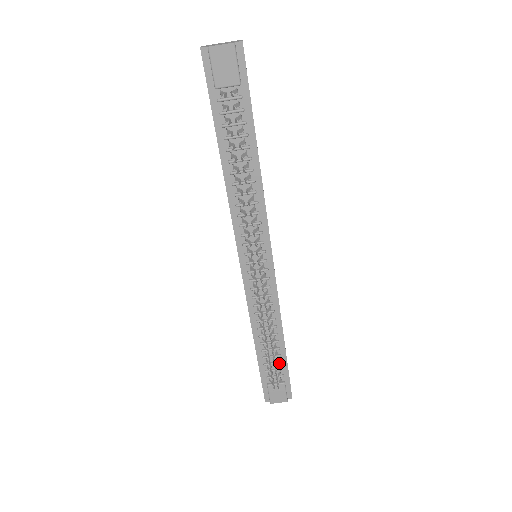
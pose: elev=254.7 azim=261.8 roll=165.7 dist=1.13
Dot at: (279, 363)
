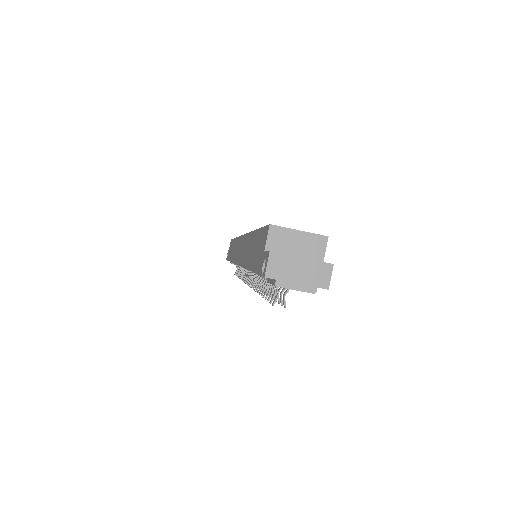
Dot at: occluded
